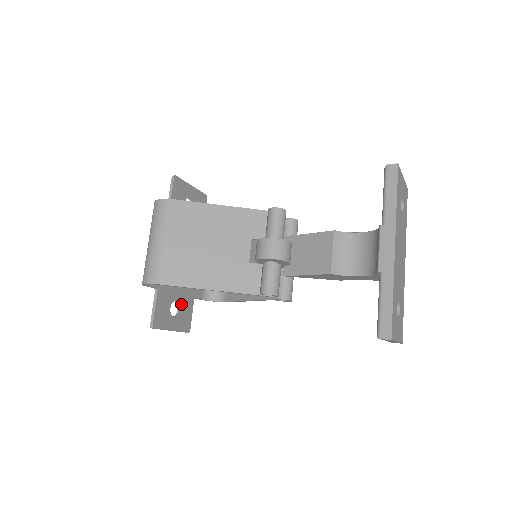
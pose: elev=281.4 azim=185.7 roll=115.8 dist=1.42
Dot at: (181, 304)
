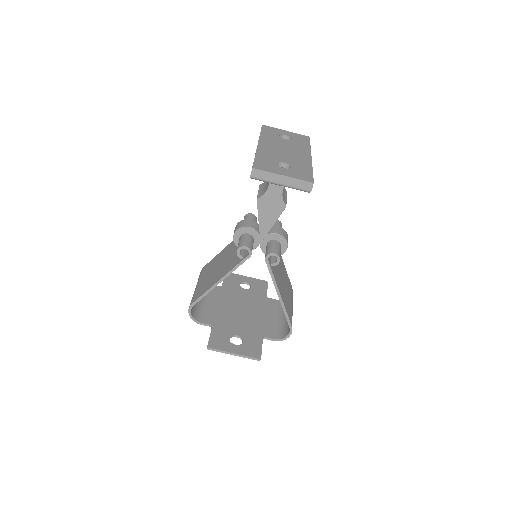
Dot at: (244, 338)
